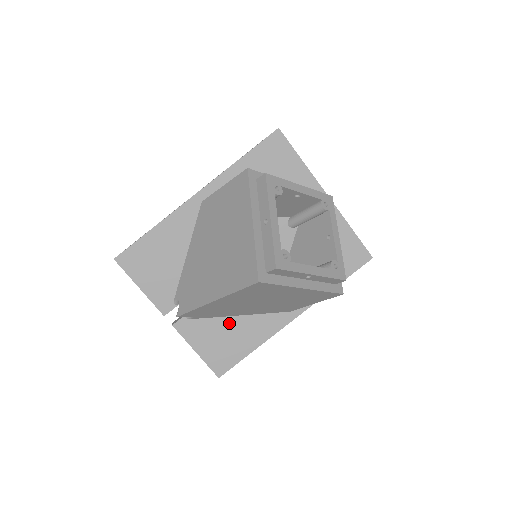
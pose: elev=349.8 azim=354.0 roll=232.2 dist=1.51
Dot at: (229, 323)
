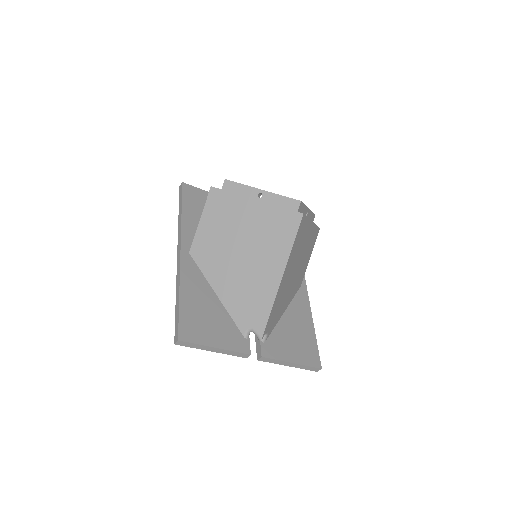
Dot at: (285, 323)
